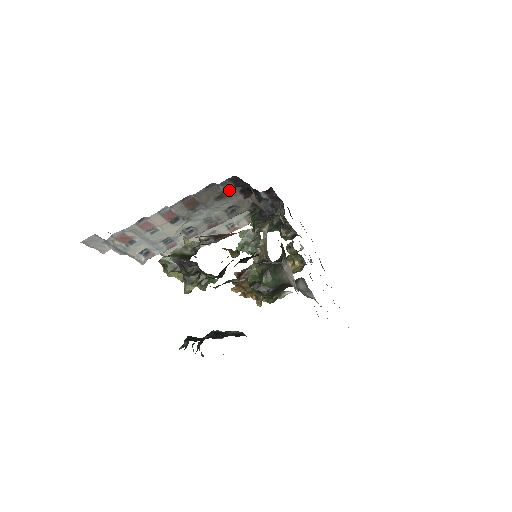
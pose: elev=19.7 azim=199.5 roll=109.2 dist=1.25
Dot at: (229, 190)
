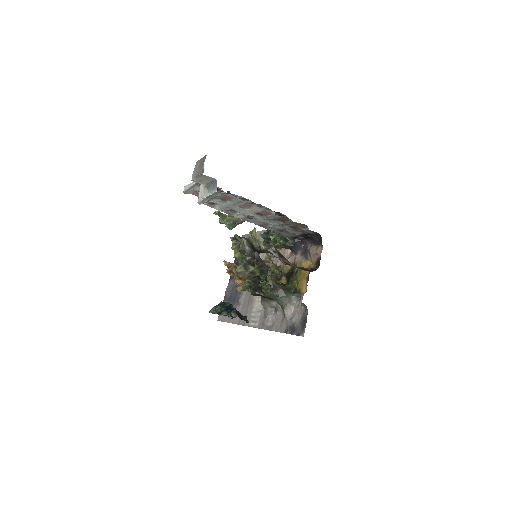
Dot at: (304, 231)
